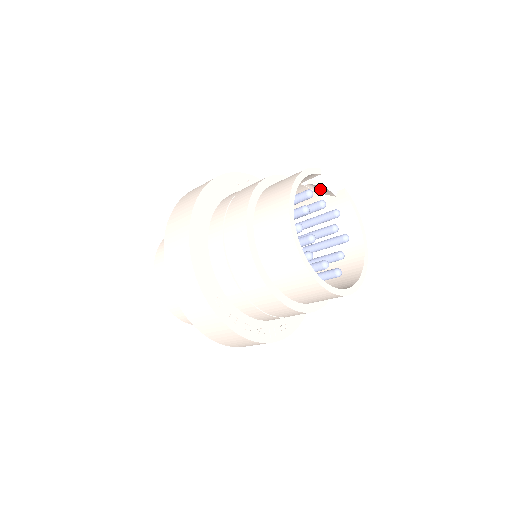
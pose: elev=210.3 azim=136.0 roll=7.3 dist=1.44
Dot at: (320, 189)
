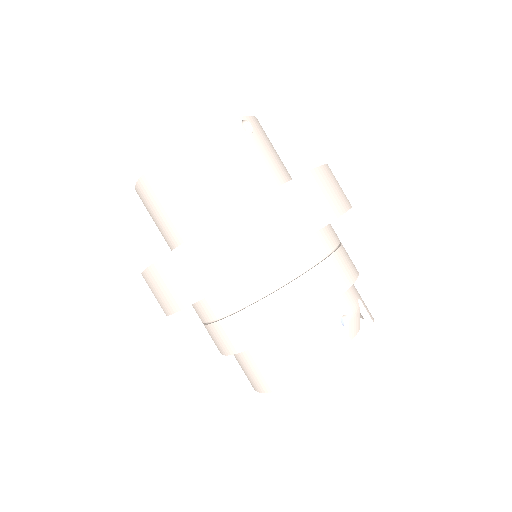
Dot at: occluded
